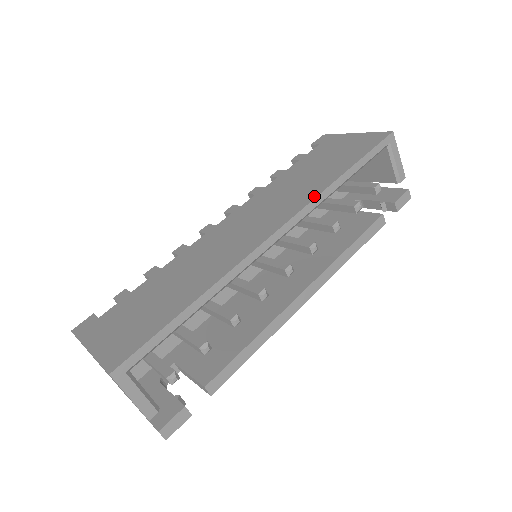
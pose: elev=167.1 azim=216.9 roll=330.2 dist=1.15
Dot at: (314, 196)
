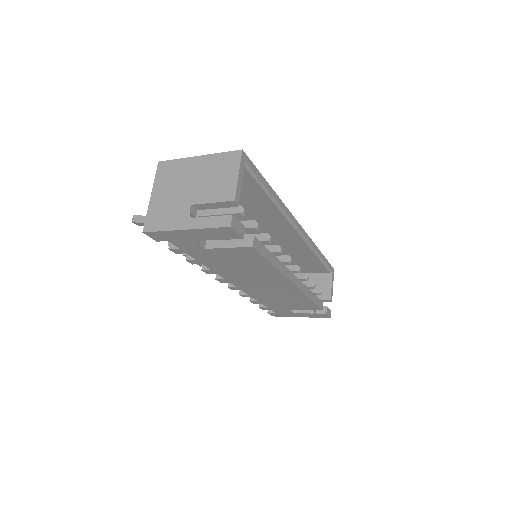
Dot at: occluded
